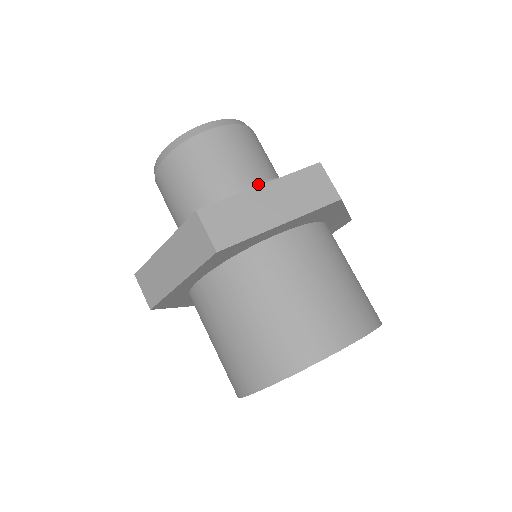
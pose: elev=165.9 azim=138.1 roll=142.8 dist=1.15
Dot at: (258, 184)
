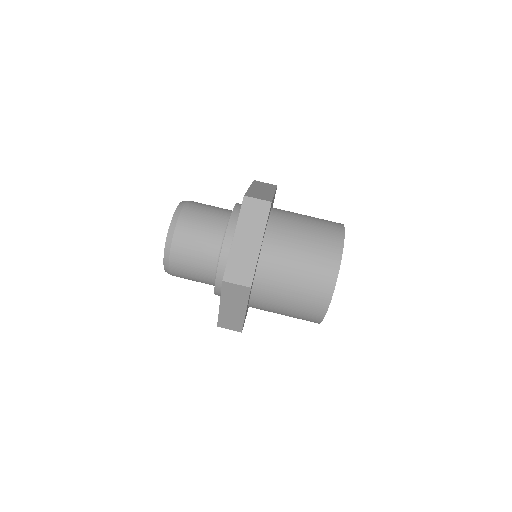
Dot at: (238, 203)
